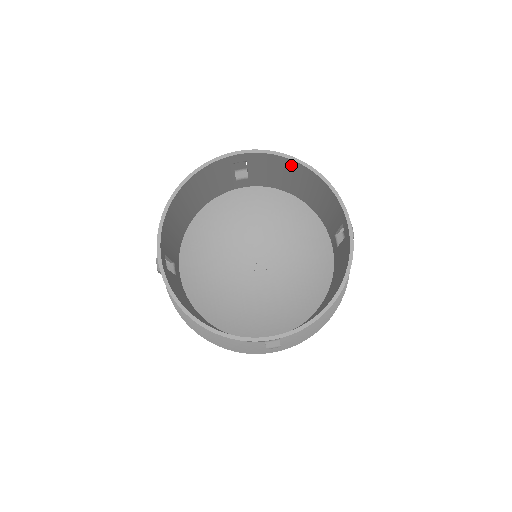
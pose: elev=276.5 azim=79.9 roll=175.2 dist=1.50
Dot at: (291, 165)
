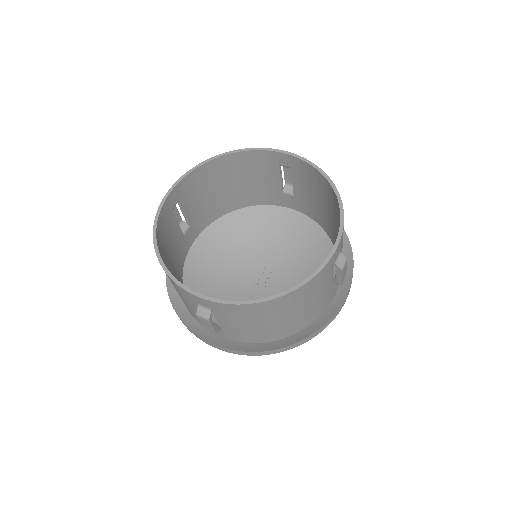
Dot at: (323, 184)
